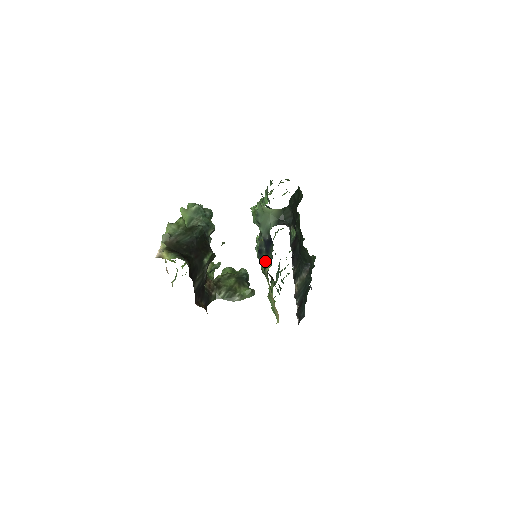
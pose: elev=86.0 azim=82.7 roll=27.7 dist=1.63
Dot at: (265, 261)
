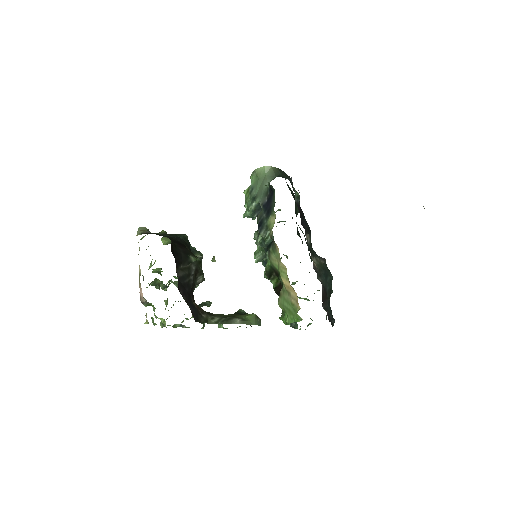
Dot at: (268, 224)
